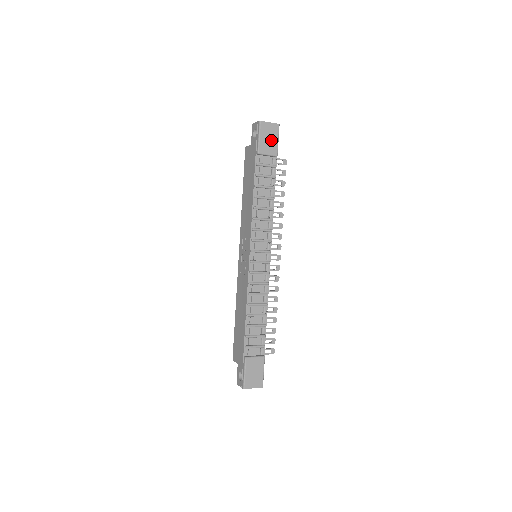
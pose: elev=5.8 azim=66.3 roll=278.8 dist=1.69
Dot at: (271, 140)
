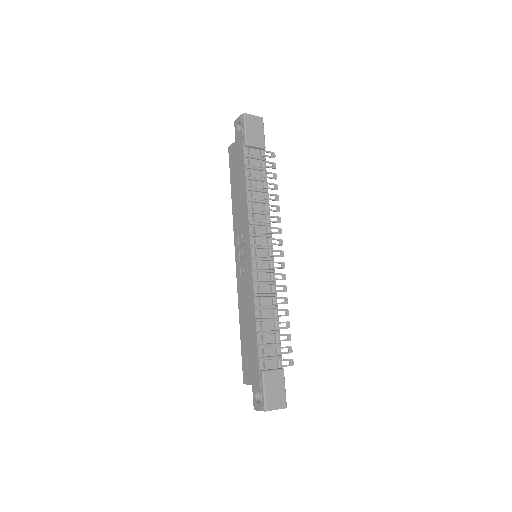
Dot at: (257, 132)
